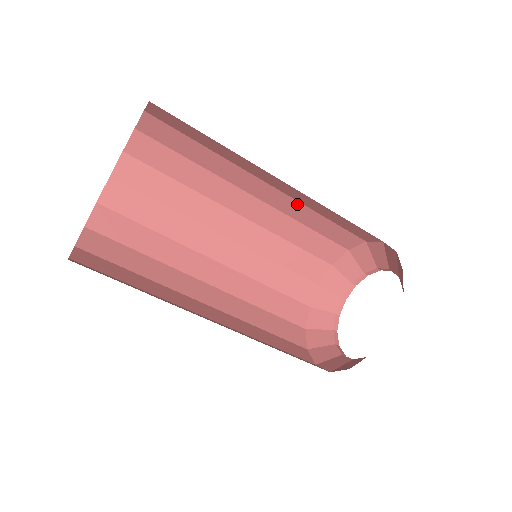
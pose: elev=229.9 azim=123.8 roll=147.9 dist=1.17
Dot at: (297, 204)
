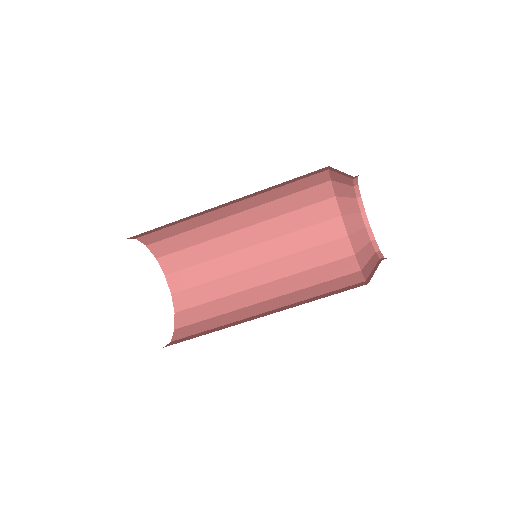
Dot at: (259, 196)
